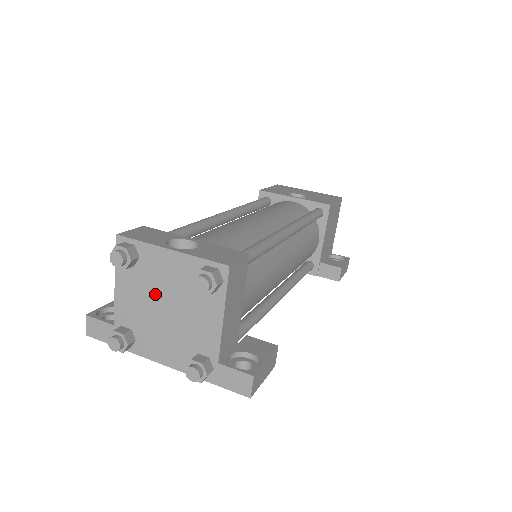
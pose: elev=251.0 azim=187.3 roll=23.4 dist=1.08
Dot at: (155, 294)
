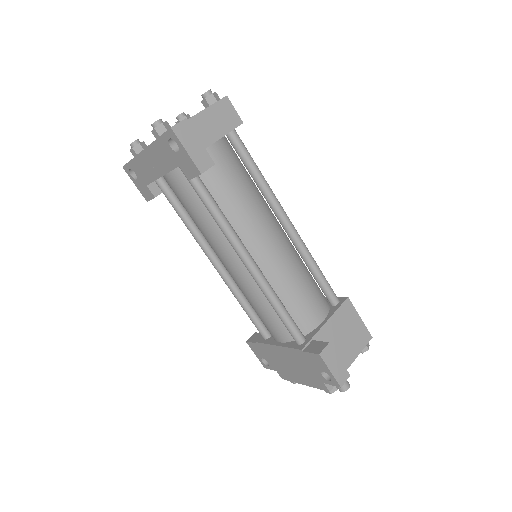
Dot at: occluded
